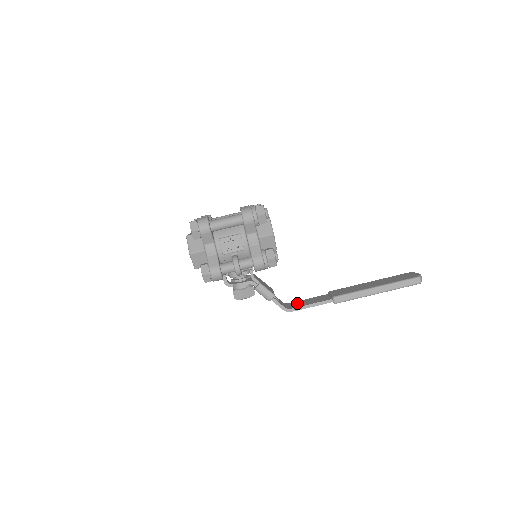
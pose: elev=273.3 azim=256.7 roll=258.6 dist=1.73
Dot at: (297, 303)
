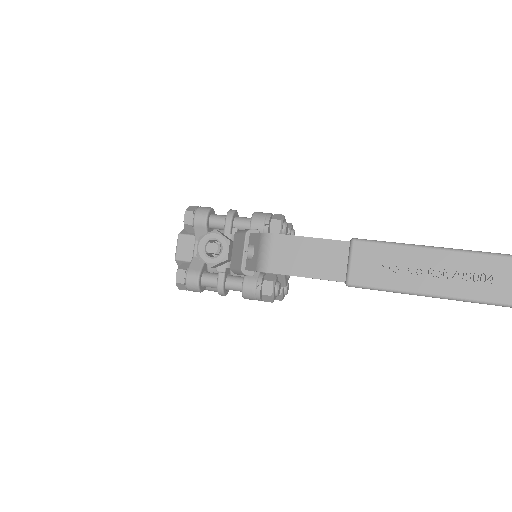
Dot at: (286, 260)
